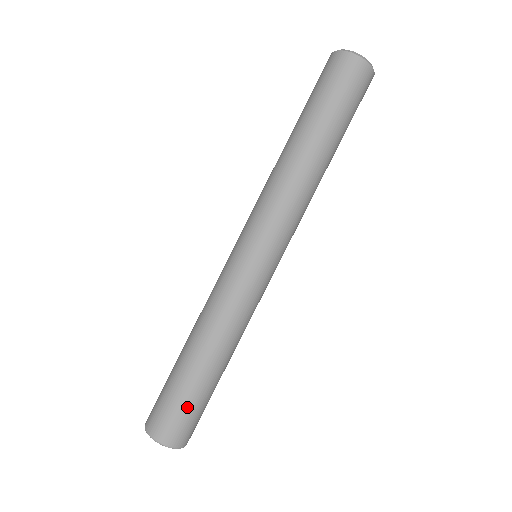
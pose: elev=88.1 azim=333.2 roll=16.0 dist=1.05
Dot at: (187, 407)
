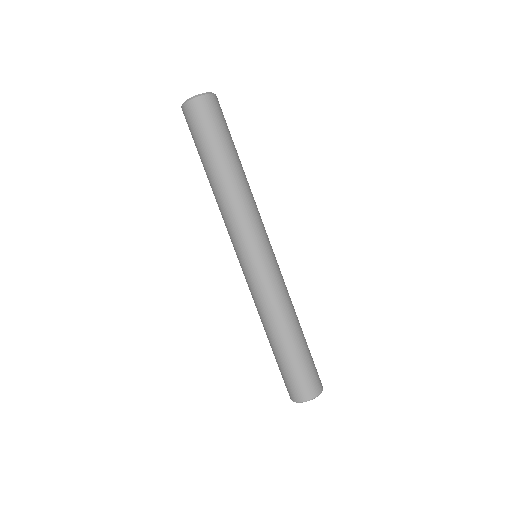
Dot at: (288, 373)
